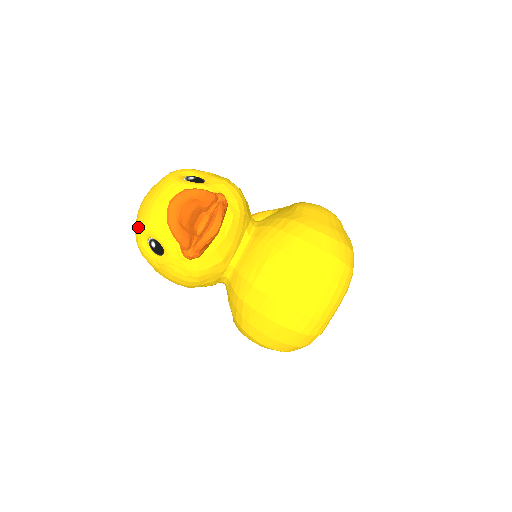
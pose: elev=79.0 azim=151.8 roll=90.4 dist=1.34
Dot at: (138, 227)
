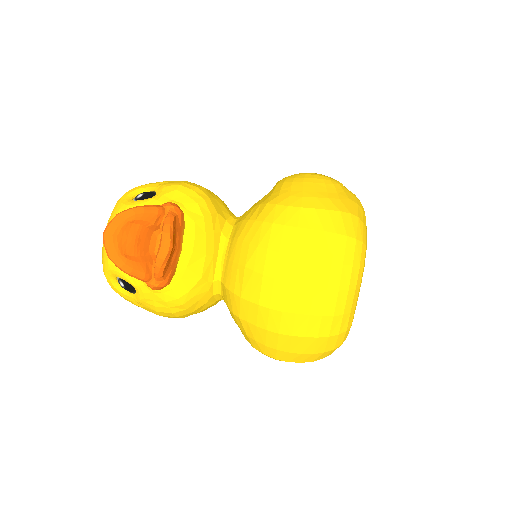
Dot at: (103, 269)
